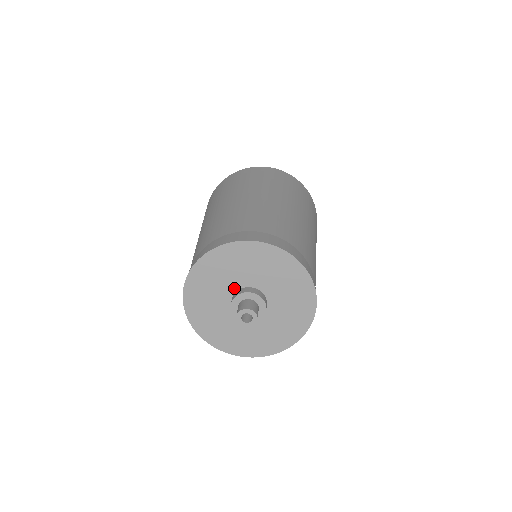
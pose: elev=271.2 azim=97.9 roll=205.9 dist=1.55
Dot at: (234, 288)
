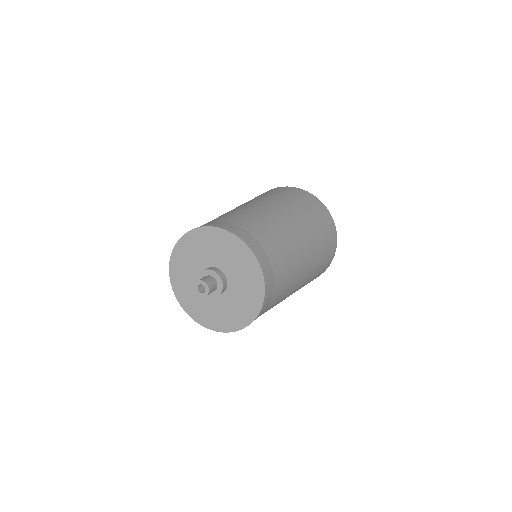
Dot at: (205, 266)
